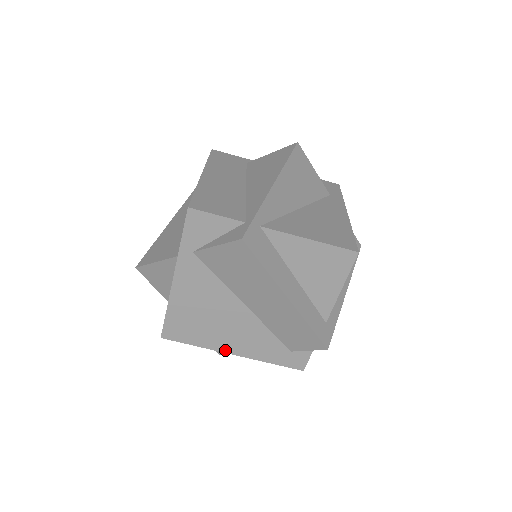
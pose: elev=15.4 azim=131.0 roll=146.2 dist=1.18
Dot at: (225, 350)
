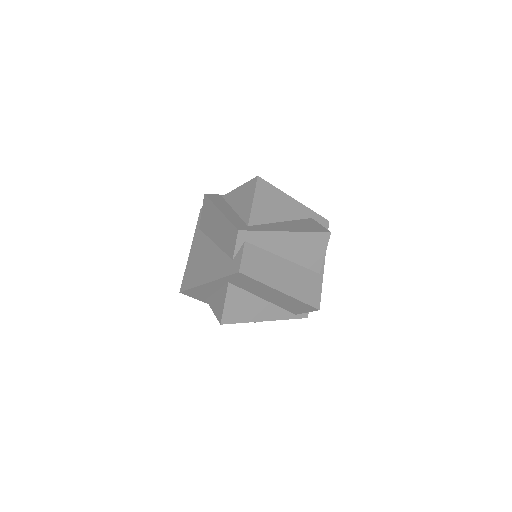
Dot at: (203, 282)
